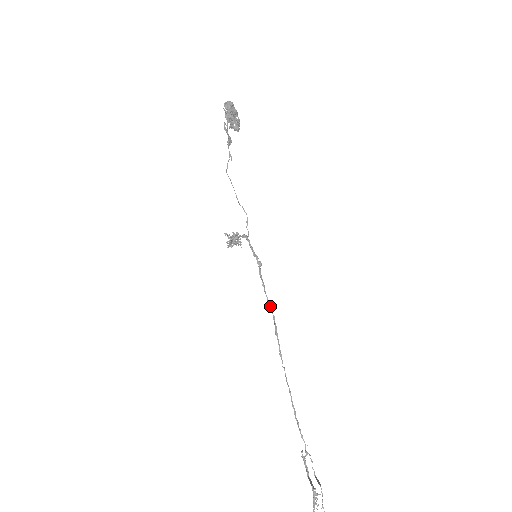
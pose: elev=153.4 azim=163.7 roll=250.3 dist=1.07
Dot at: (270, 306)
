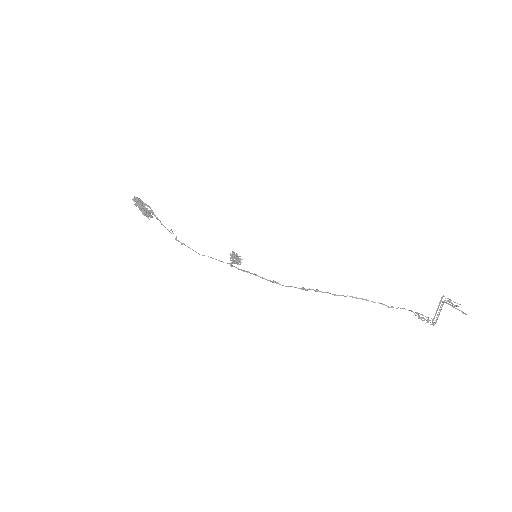
Dot at: occluded
